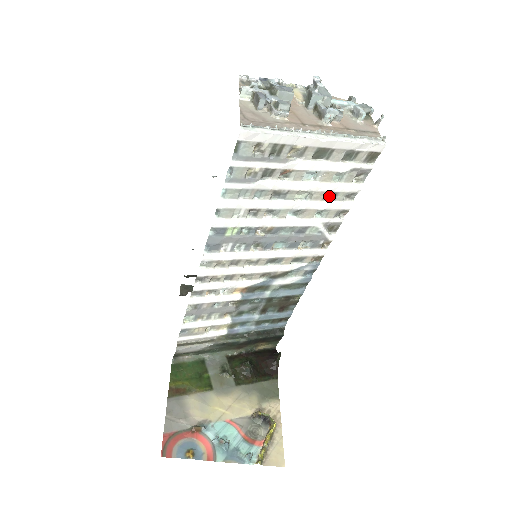
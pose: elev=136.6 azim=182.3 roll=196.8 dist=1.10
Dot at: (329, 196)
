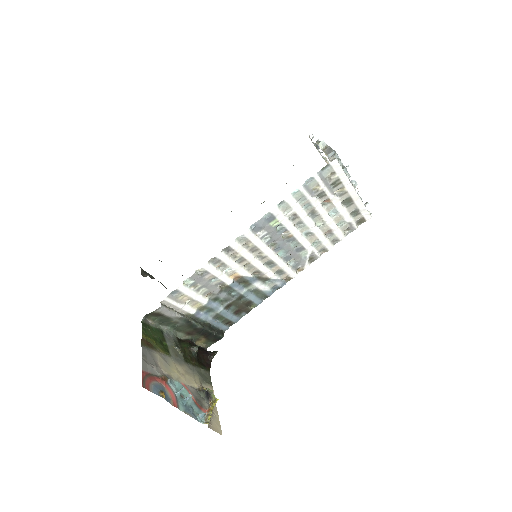
Dot at: (327, 234)
